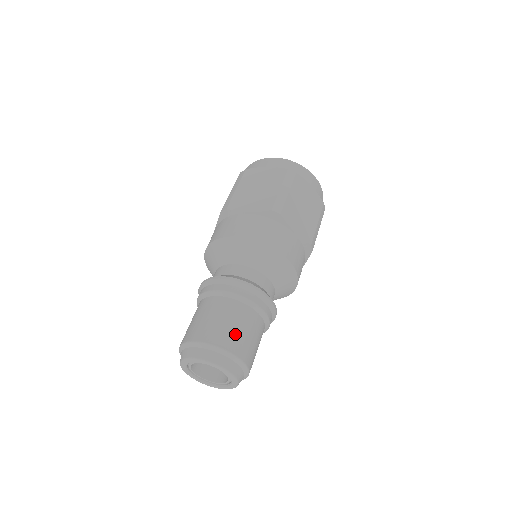
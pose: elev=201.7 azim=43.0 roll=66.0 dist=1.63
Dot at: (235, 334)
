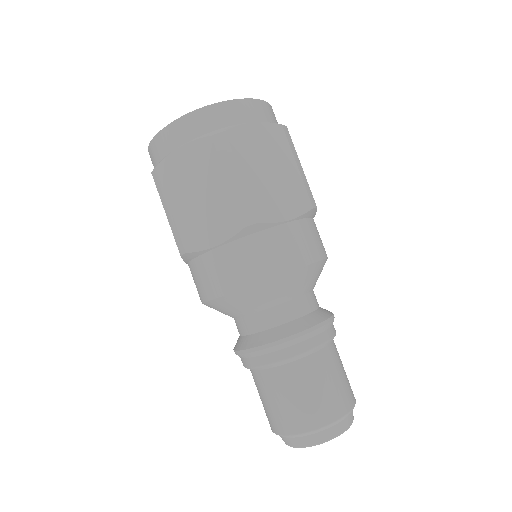
Dot at: (322, 400)
